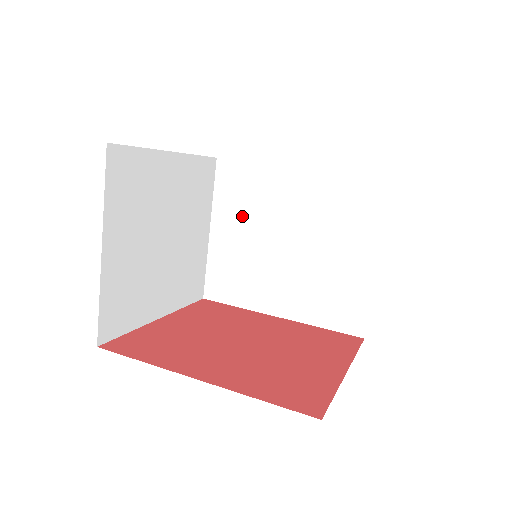
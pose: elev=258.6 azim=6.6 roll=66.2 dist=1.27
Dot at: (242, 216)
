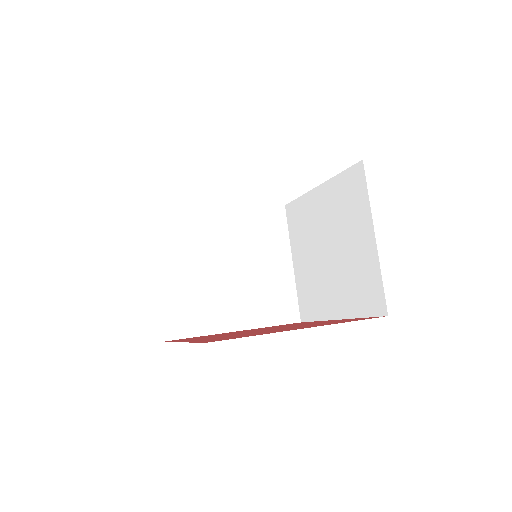
Dot at: (184, 253)
